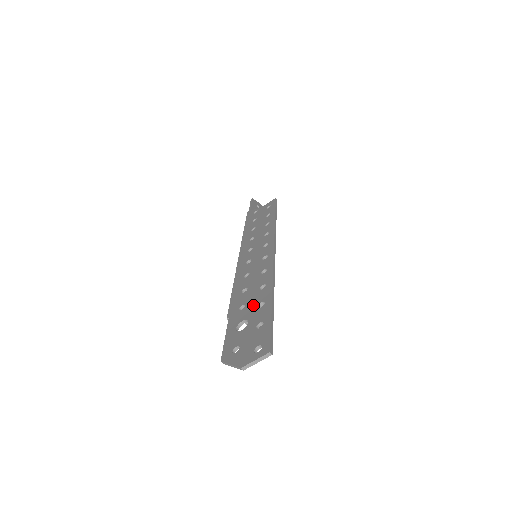
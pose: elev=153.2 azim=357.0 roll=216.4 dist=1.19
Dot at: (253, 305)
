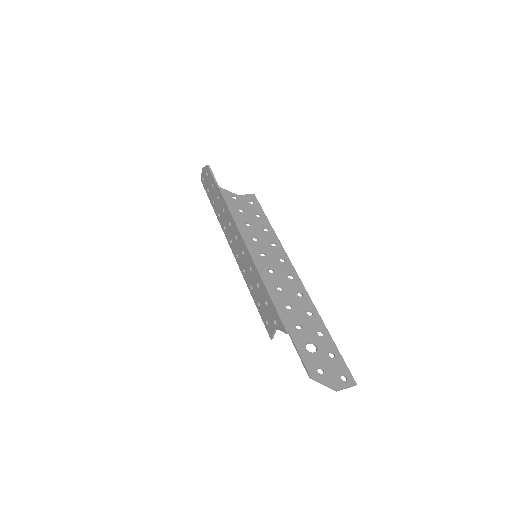
Dot at: (311, 330)
